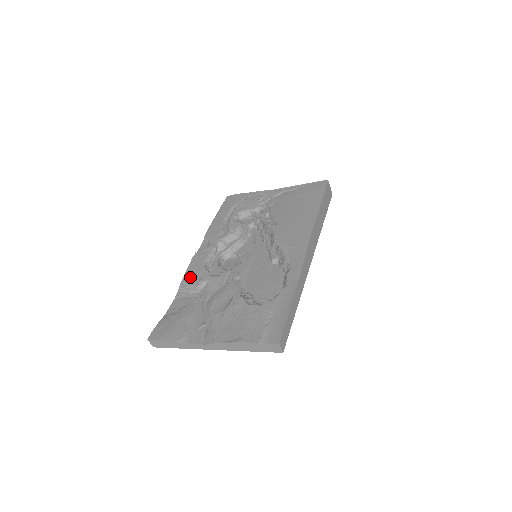
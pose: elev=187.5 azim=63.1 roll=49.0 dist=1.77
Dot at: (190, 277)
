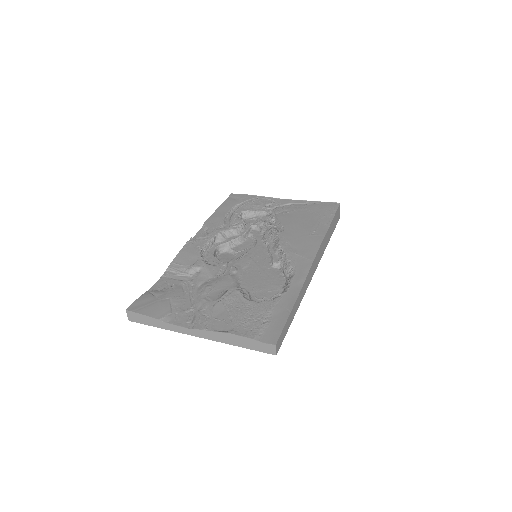
Dot at: (182, 259)
